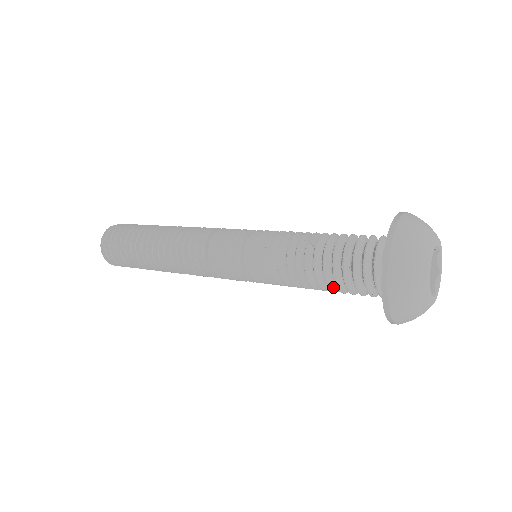
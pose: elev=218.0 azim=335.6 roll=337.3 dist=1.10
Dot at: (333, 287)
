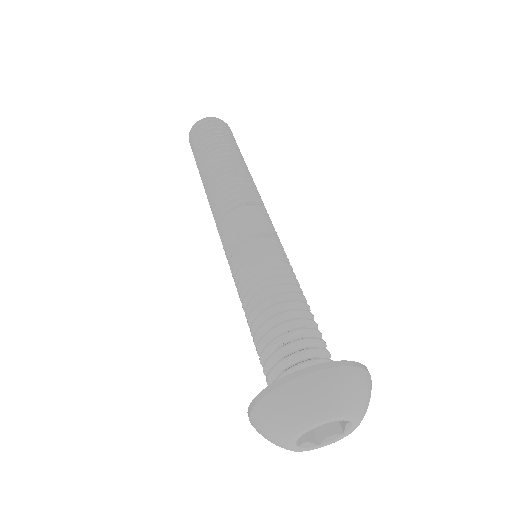
Dot at: occluded
